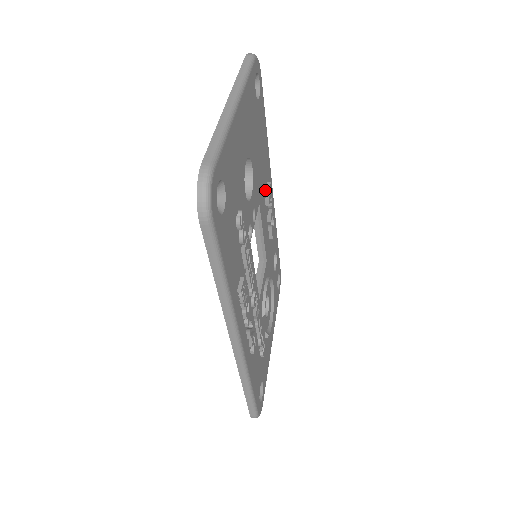
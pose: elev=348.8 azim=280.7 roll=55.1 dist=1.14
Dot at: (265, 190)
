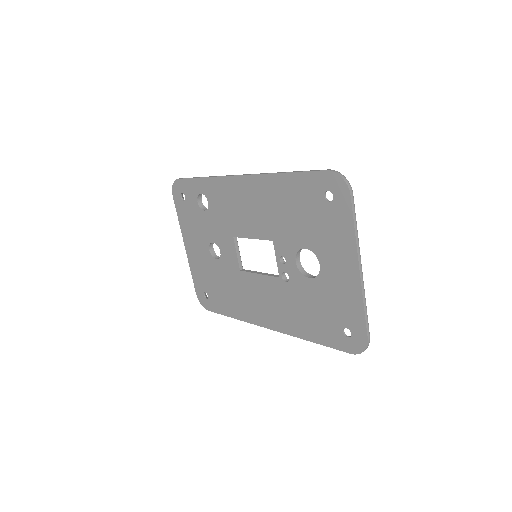
Dot at: occluded
